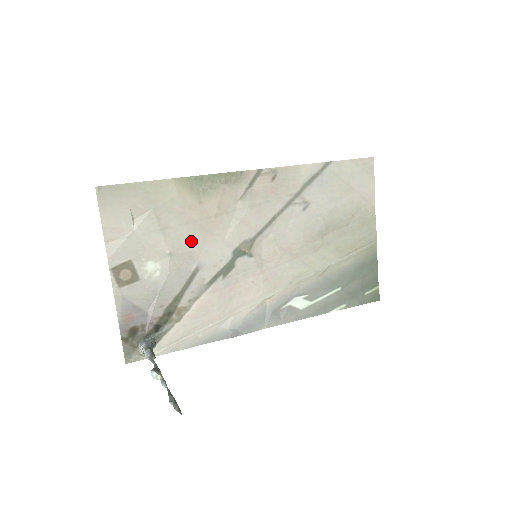
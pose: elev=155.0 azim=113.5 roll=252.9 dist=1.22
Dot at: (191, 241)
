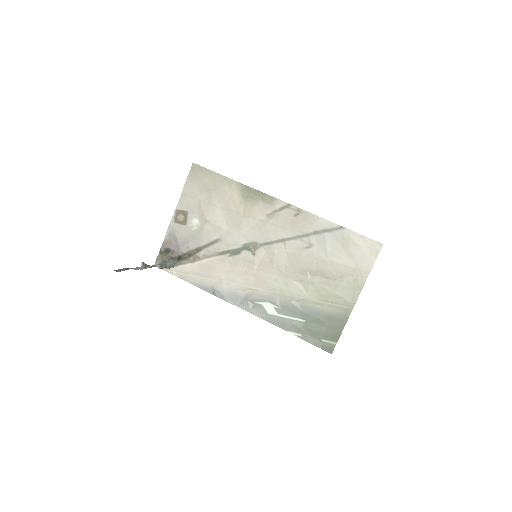
Dot at: (224, 222)
